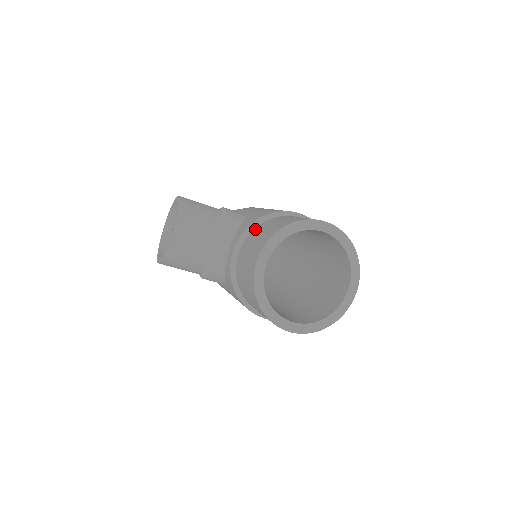
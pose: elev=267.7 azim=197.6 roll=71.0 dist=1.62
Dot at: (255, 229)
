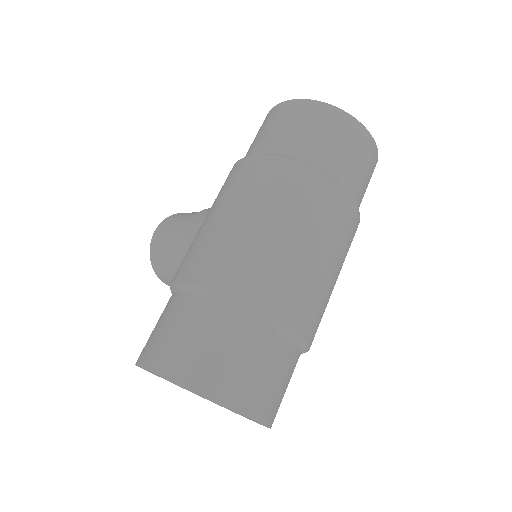
Dot at: occluded
